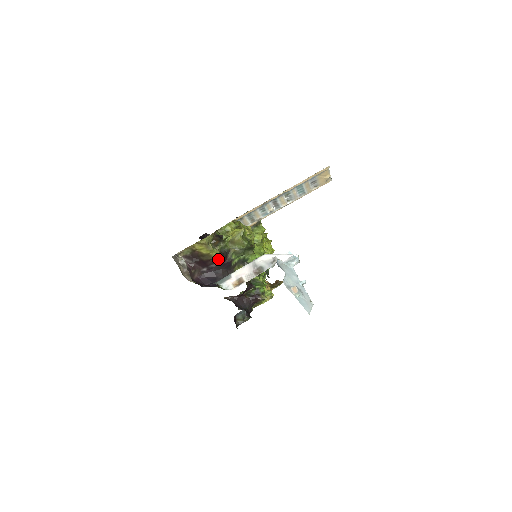
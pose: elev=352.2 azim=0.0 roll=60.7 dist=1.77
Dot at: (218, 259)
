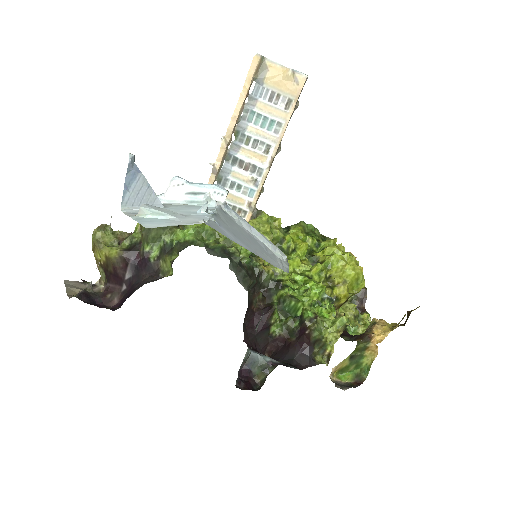
Dot at: (123, 259)
